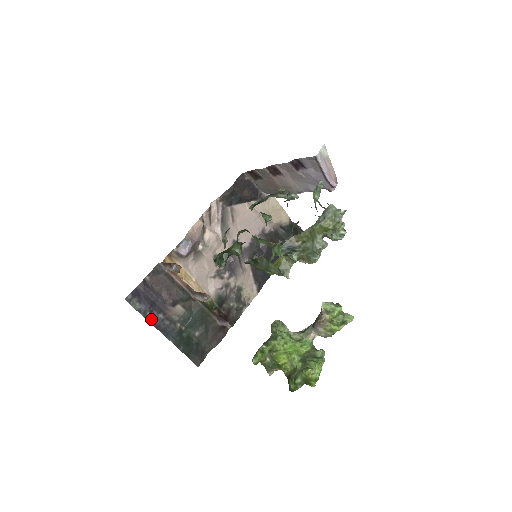
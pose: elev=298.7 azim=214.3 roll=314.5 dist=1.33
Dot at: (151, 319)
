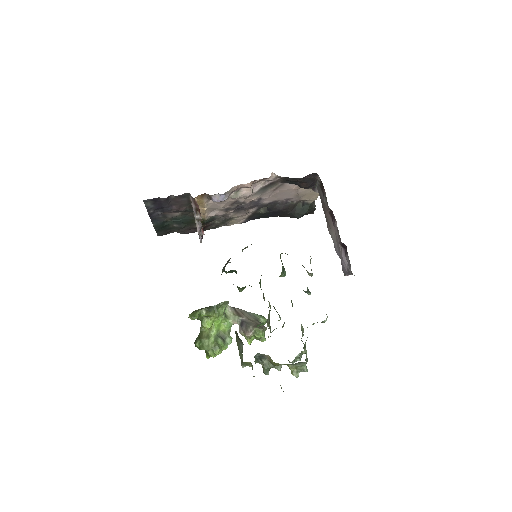
Dot at: (151, 213)
